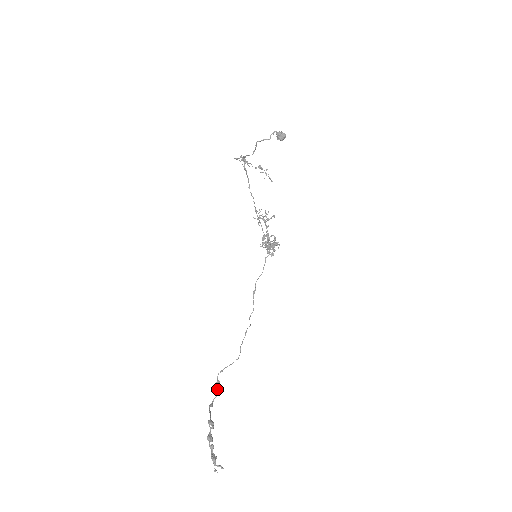
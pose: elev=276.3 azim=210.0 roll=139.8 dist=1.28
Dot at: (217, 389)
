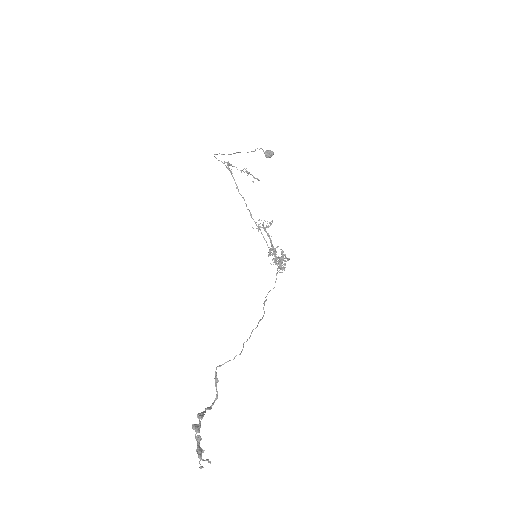
Dot at: (216, 390)
